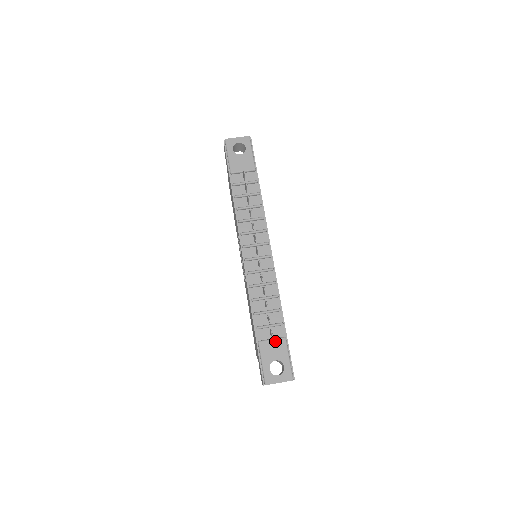
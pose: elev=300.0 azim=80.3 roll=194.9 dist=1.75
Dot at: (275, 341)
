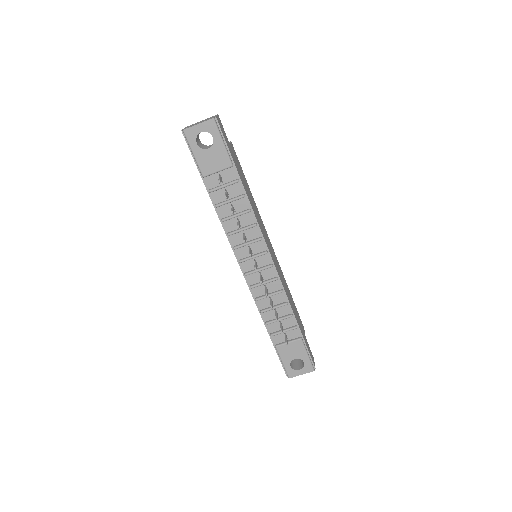
Dot at: (292, 344)
